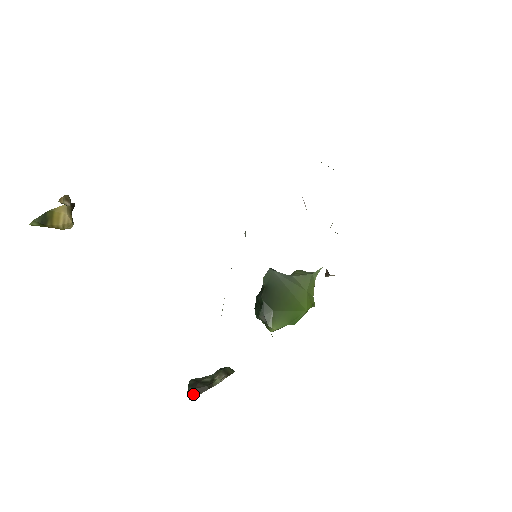
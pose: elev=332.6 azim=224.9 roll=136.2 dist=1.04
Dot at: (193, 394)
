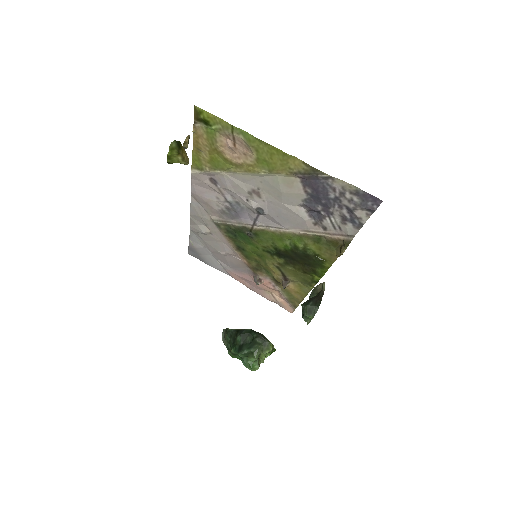
Dot at: (317, 303)
